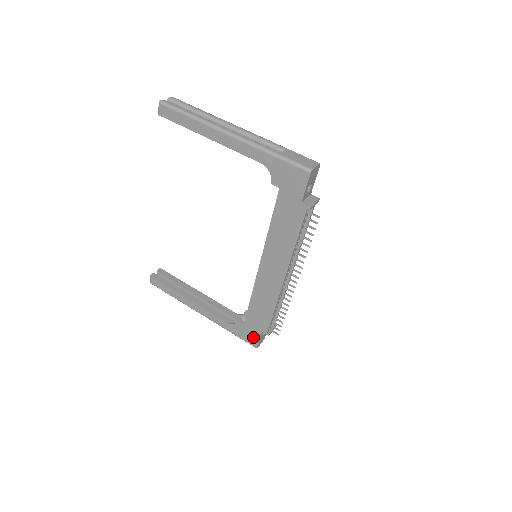
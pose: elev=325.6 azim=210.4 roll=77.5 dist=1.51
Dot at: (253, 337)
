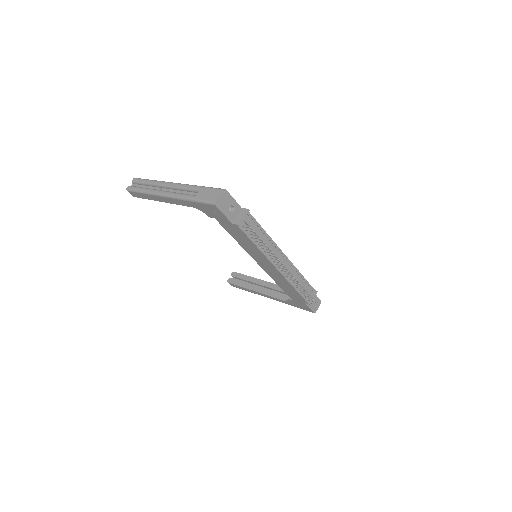
Dot at: (305, 307)
